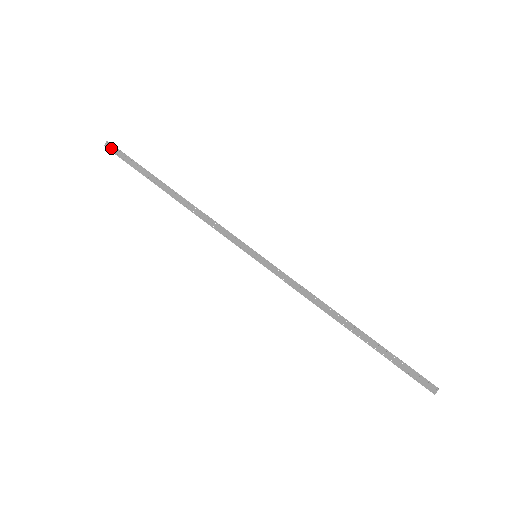
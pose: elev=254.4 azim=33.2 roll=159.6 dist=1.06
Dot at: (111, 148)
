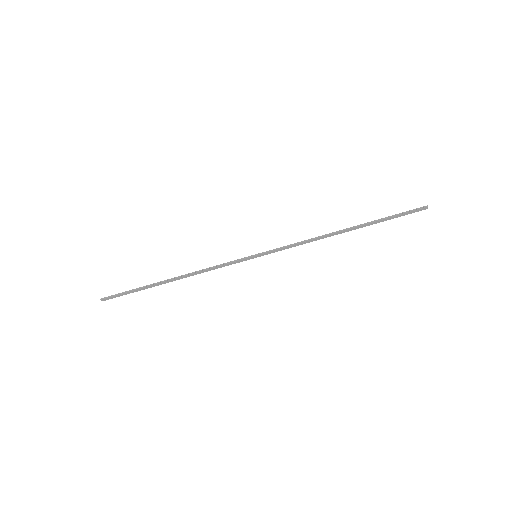
Dot at: (108, 299)
